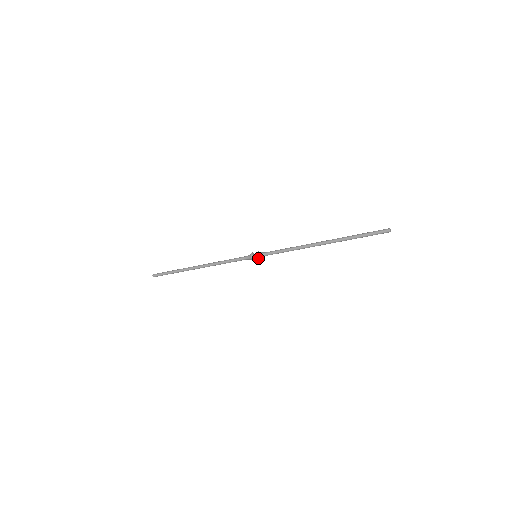
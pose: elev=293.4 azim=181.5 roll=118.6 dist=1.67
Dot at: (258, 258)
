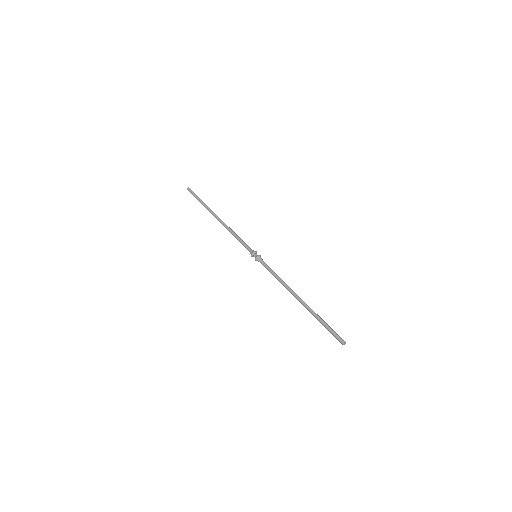
Dot at: (255, 259)
